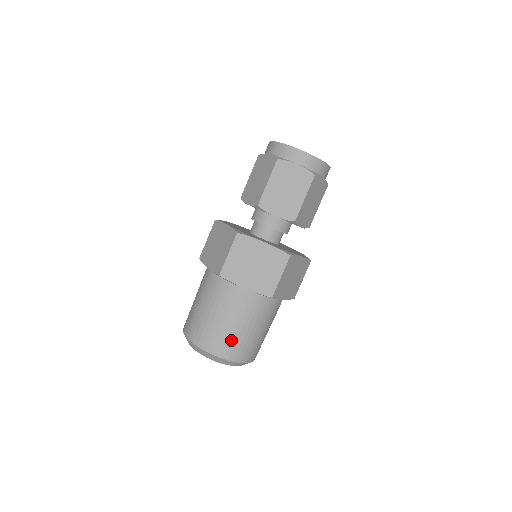
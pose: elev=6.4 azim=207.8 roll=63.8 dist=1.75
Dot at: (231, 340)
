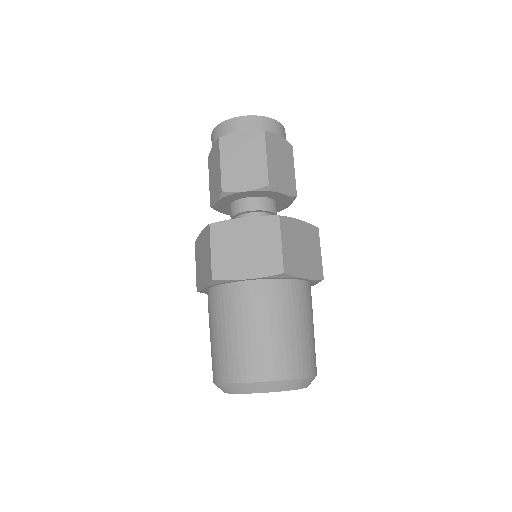
Dot at: (264, 352)
